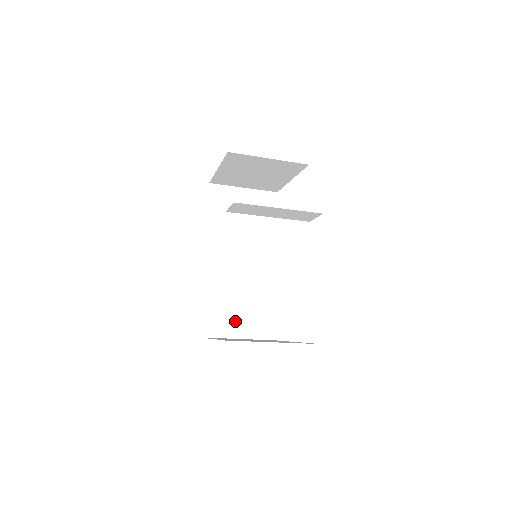
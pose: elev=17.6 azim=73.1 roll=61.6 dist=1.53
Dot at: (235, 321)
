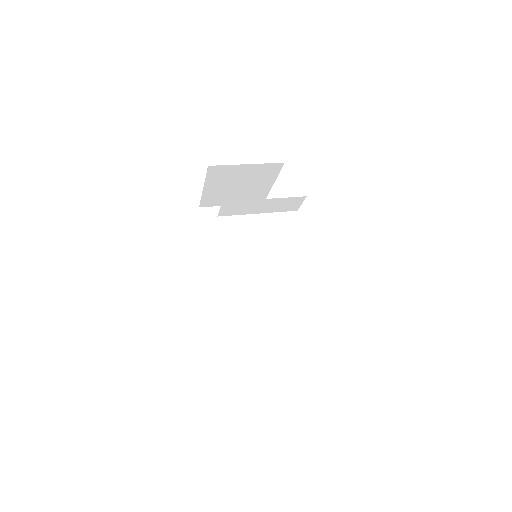
Dot at: (252, 328)
